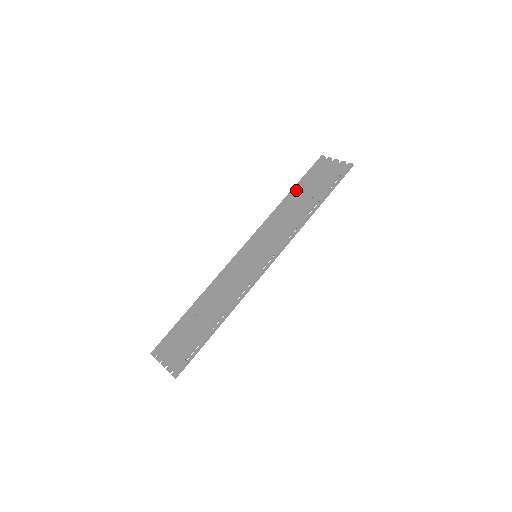
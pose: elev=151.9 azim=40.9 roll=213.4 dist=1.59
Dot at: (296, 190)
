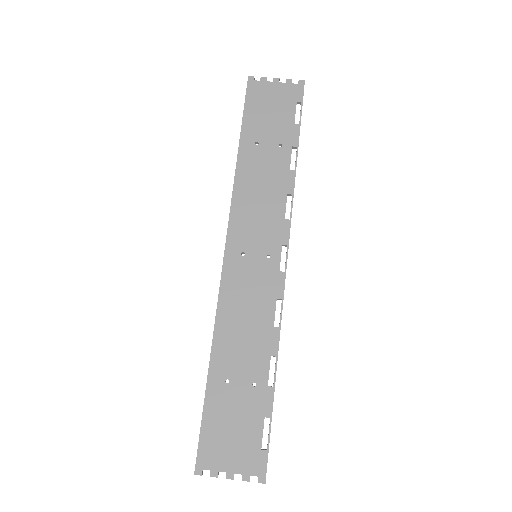
Dot at: (247, 139)
